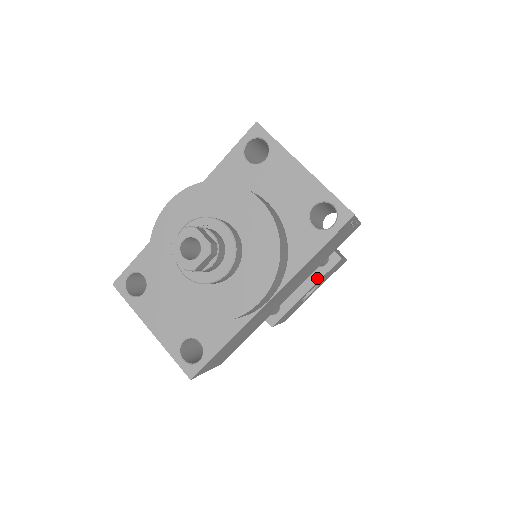
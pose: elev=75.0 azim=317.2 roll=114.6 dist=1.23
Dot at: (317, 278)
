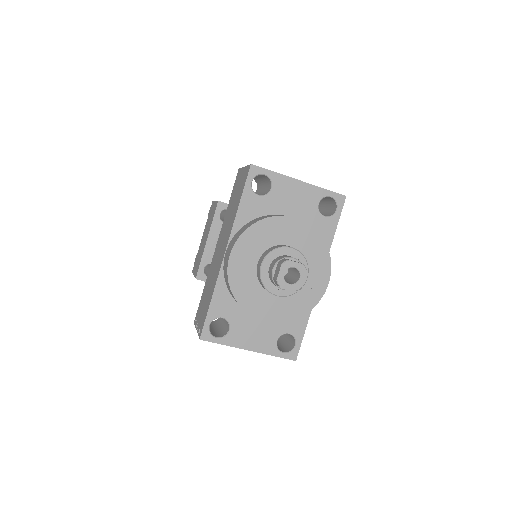
Dot at: occluded
